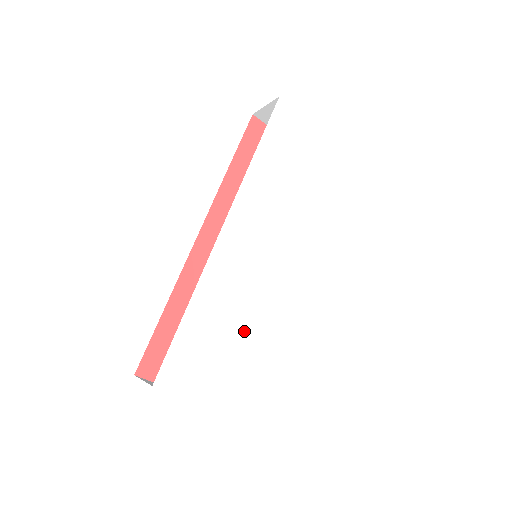
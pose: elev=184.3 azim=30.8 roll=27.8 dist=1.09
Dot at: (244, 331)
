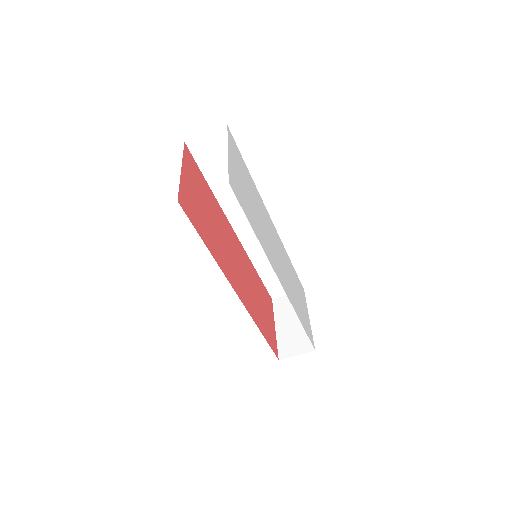
Dot at: (254, 206)
